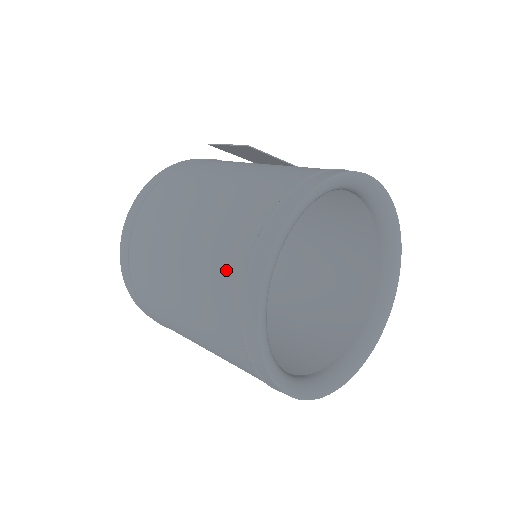
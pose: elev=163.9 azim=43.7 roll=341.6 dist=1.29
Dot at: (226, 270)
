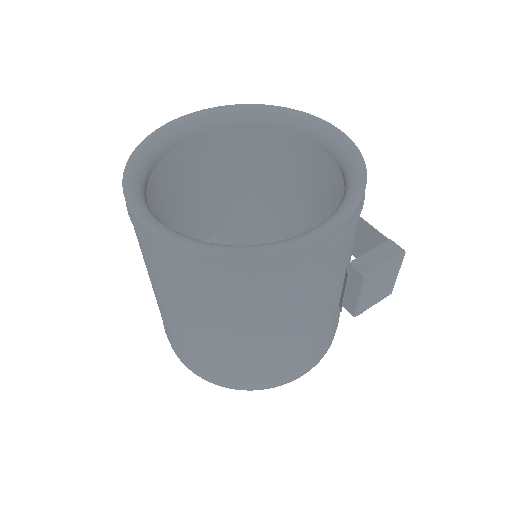
Dot at: (190, 151)
